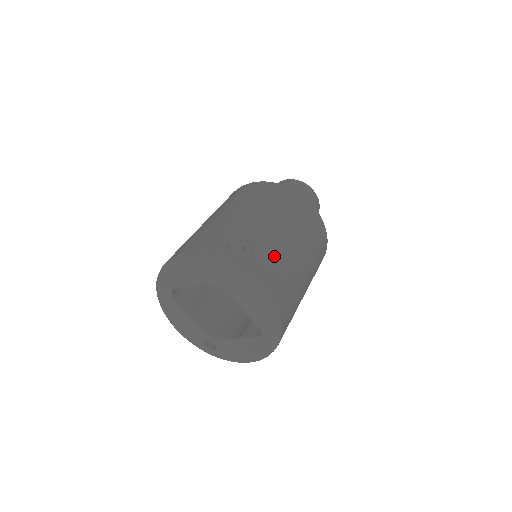
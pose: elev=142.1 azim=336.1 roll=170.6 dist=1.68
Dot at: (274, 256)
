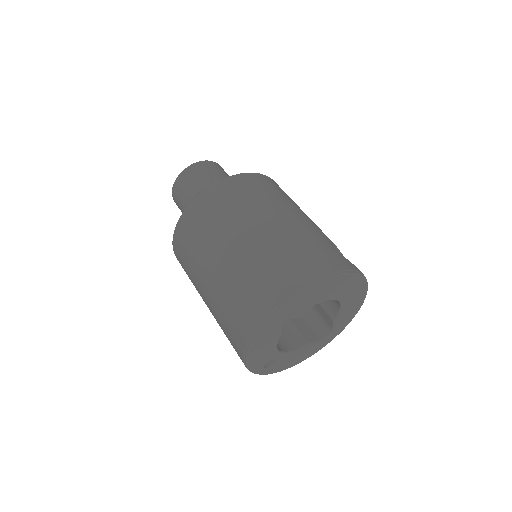
Dot at: occluded
